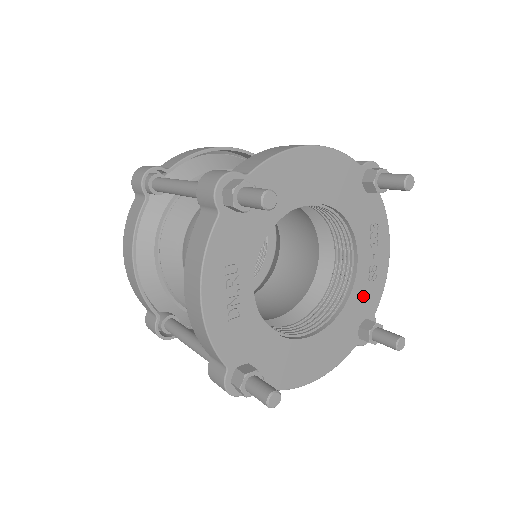
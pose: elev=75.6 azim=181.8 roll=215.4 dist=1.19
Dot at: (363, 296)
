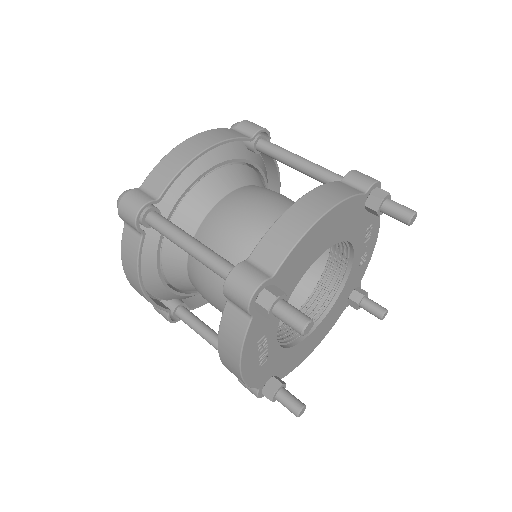
Dot at: (354, 278)
